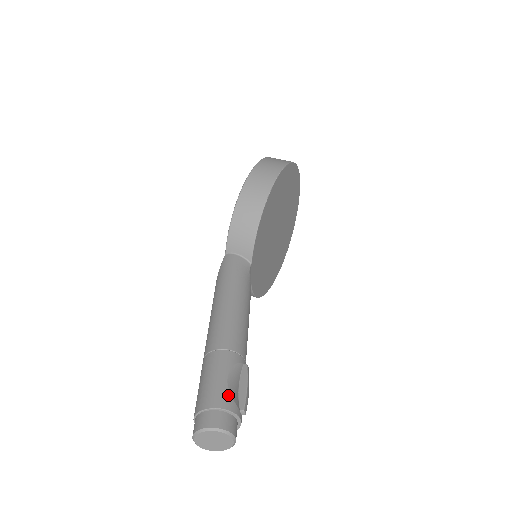
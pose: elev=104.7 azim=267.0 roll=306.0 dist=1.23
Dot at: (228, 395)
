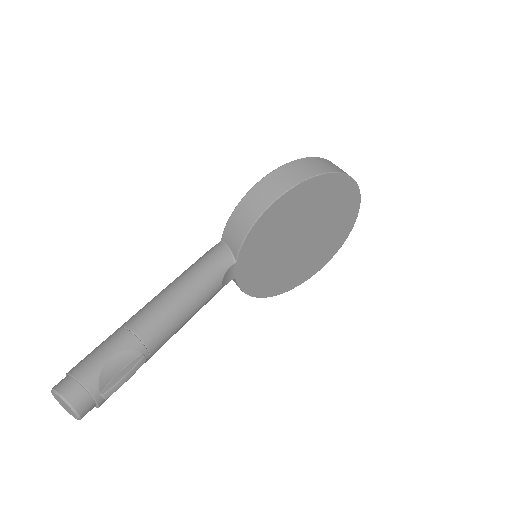
Dot at: (96, 374)
